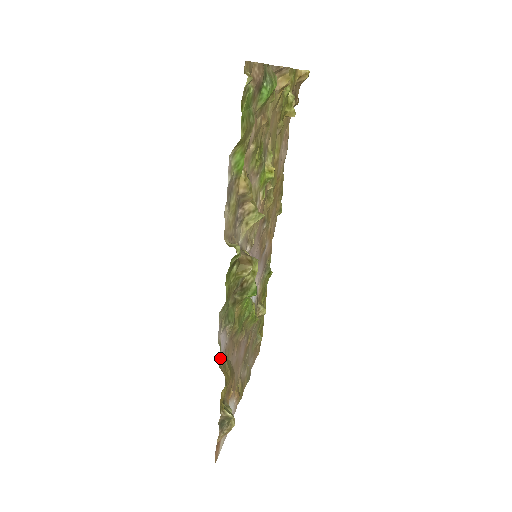
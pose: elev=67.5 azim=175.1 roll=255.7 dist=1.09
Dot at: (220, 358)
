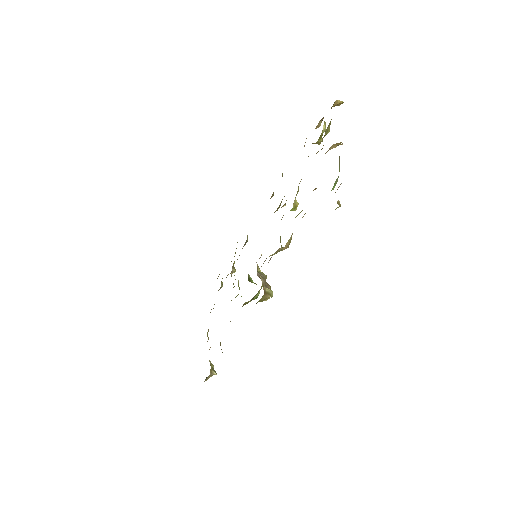
Dot at: occluded
